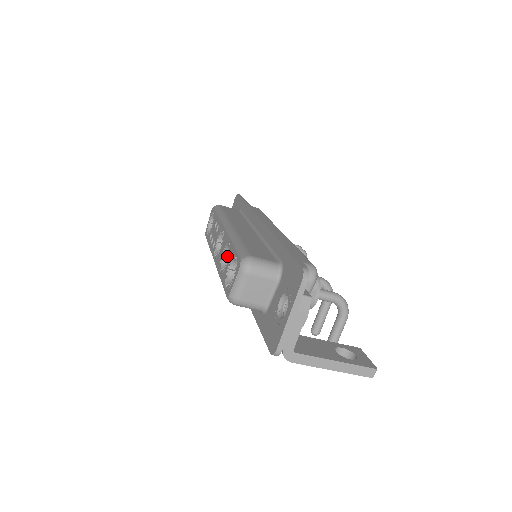
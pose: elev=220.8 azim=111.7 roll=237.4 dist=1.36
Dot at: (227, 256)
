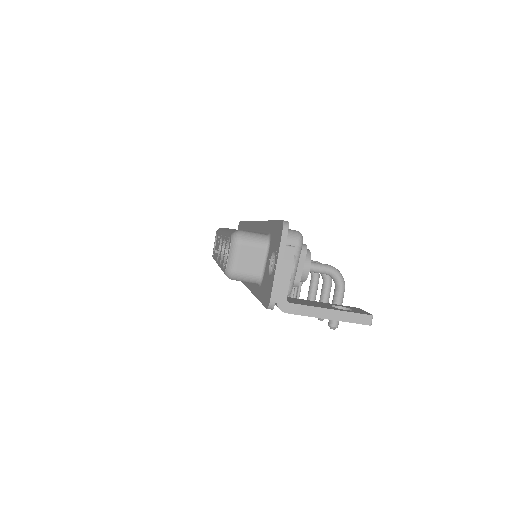
Dot at: occluded
